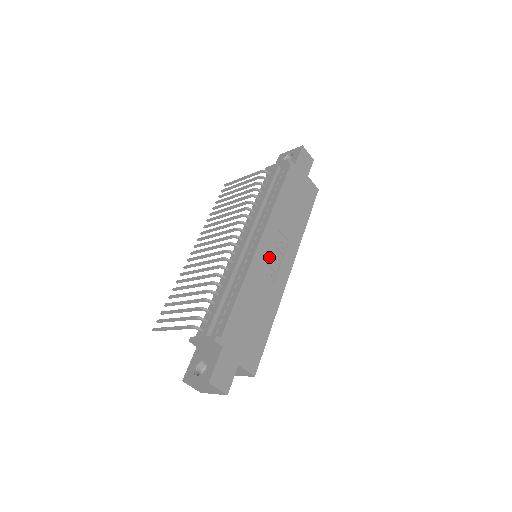
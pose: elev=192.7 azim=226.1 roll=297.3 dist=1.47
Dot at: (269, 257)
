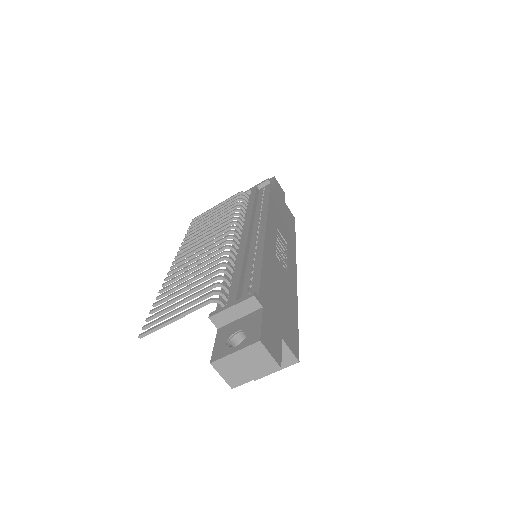
Dot at: (277, 247)
